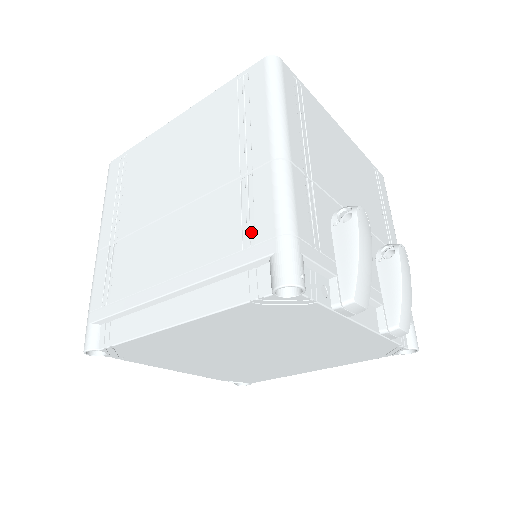
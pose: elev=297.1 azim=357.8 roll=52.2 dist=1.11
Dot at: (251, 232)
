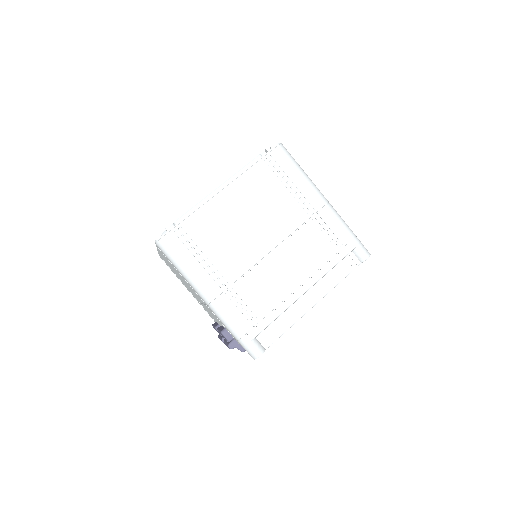
Dot at: (338, 242)
